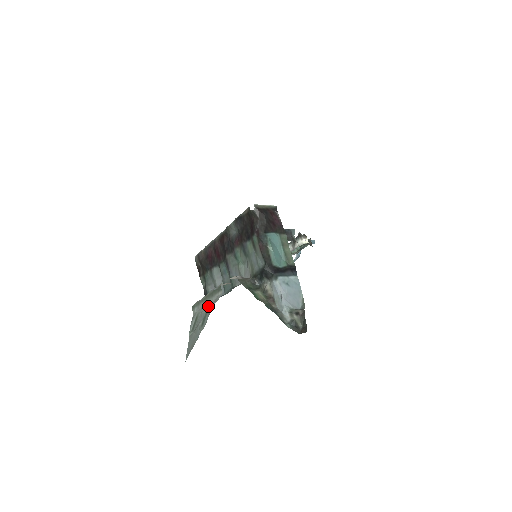
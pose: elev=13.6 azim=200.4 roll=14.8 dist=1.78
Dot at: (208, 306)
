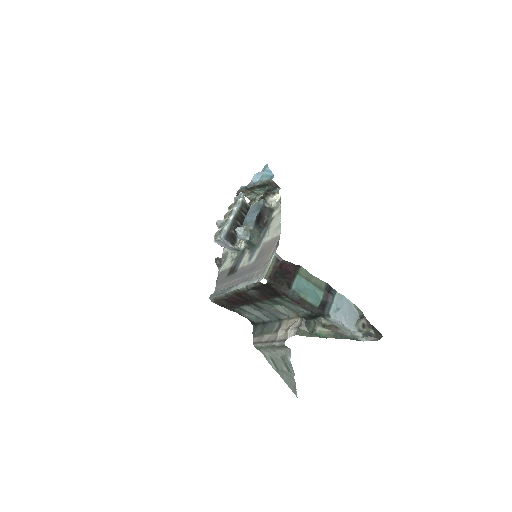
Dot at: (280, 355)
